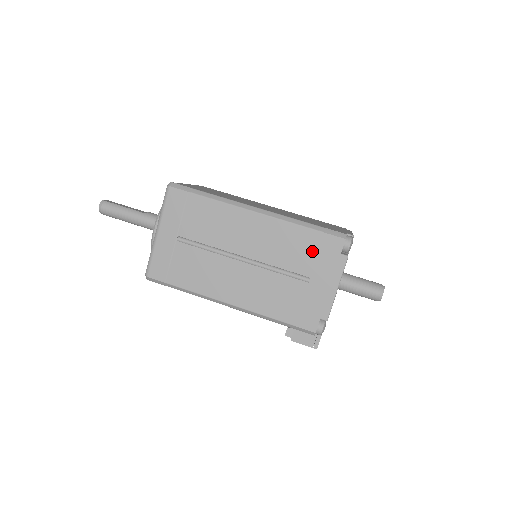
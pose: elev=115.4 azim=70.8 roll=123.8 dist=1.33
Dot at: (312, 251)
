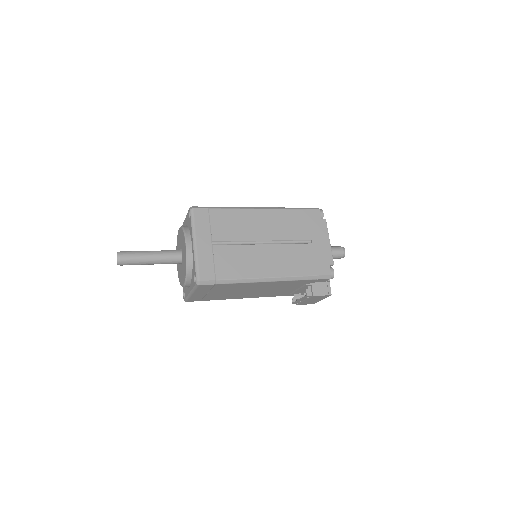
Dot at: (305, 223)
